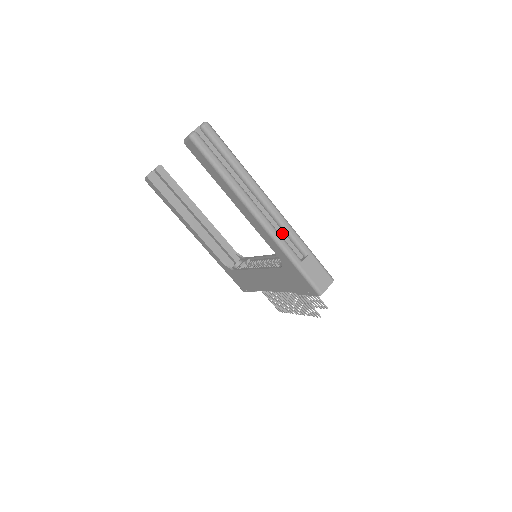
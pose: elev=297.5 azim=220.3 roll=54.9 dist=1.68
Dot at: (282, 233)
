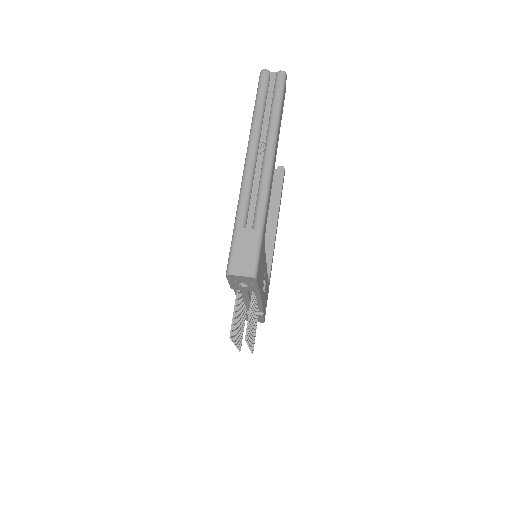
Dot at: (255, 194)
